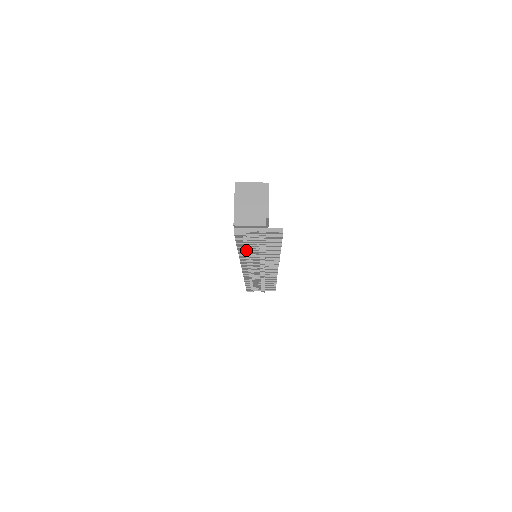
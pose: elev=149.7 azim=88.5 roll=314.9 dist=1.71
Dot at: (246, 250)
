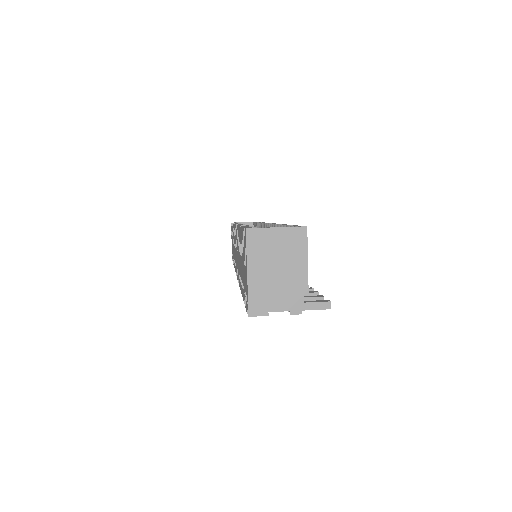
Dot at: occluded
